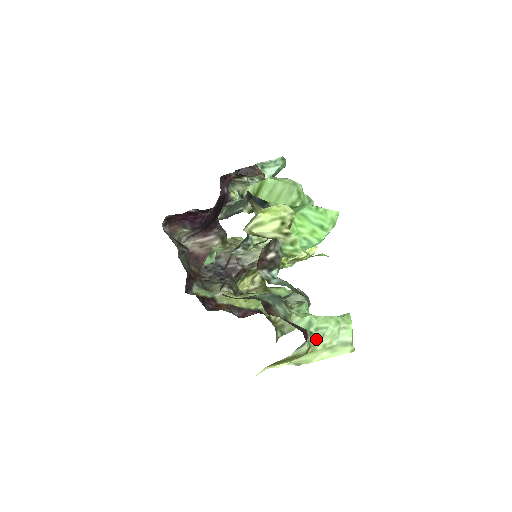
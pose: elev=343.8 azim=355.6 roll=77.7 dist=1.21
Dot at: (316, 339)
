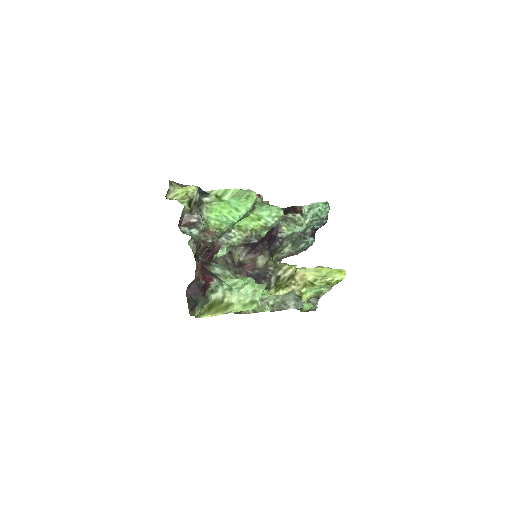
Dot at: (232, 293)
